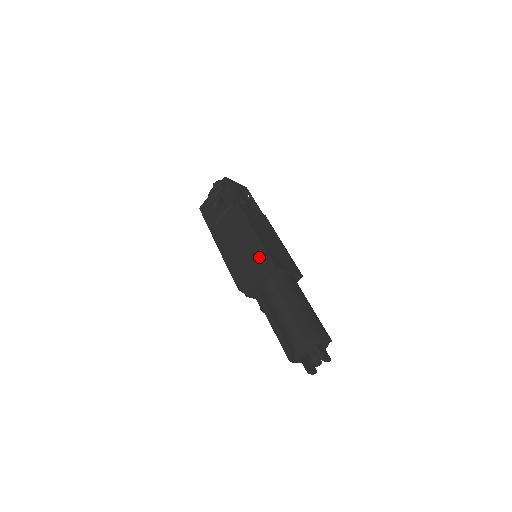
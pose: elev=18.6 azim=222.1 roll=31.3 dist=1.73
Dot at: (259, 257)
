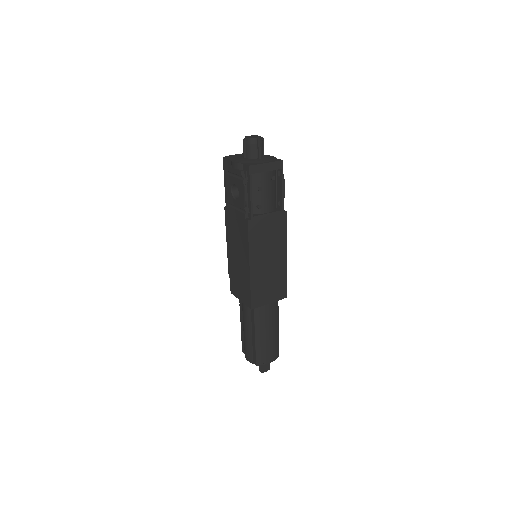
Dot at: (245, 287)
